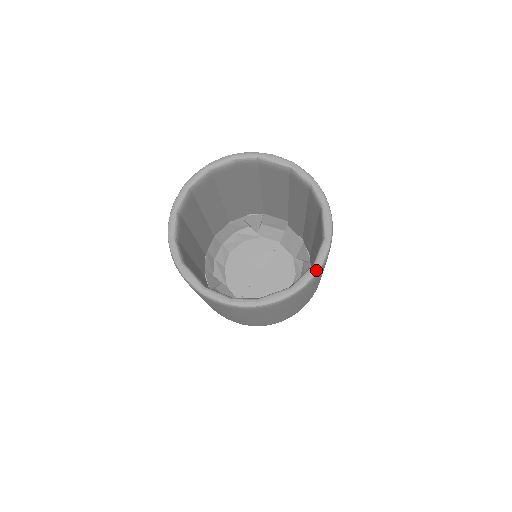
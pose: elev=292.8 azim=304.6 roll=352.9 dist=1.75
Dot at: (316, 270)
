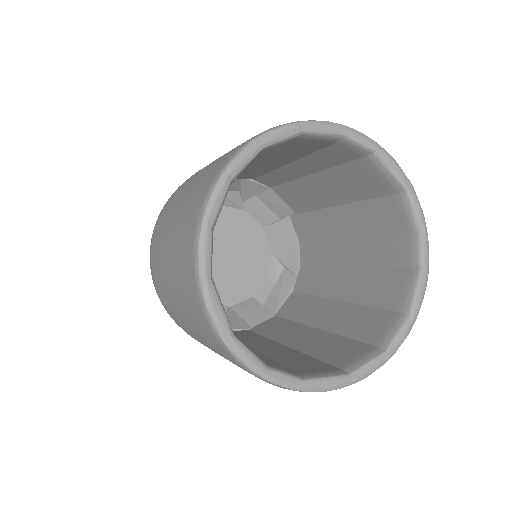
Dot at: (386, 360)
